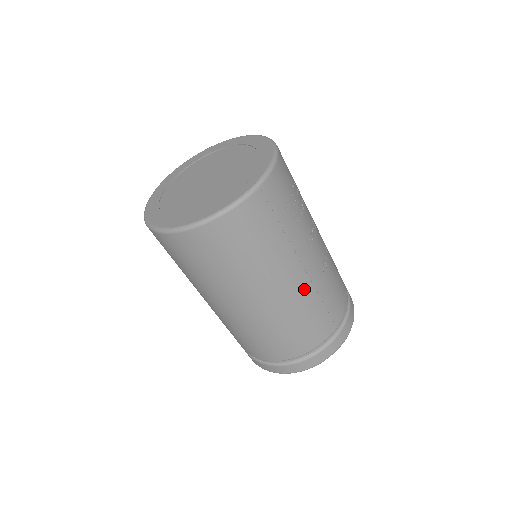
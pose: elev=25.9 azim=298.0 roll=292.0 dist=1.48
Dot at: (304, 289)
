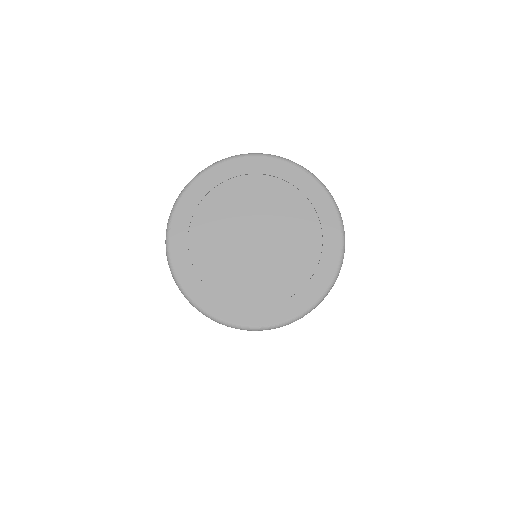
Dot at: occluded
